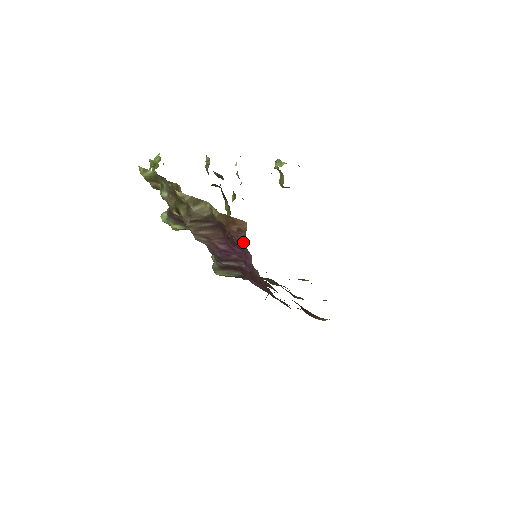
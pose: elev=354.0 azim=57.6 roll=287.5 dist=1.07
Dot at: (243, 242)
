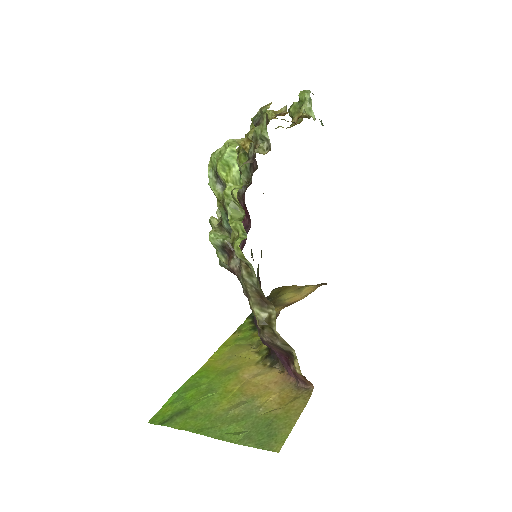
Dot at: (299, 381)
